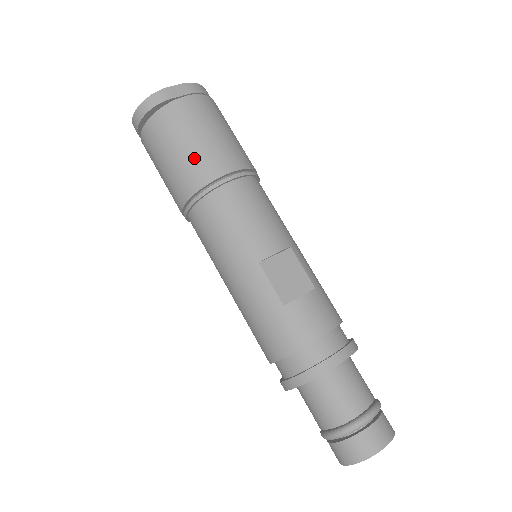
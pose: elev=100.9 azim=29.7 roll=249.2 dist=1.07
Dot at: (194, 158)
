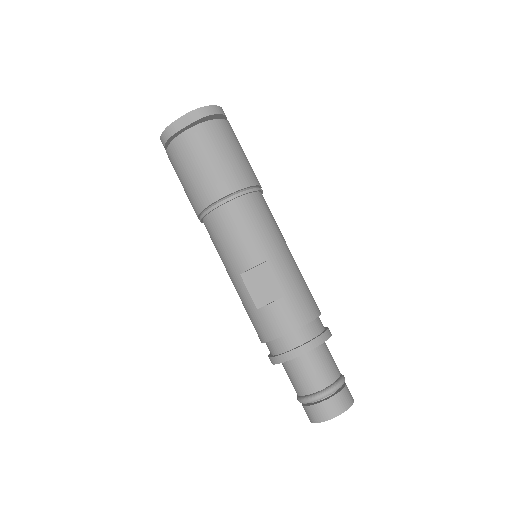
Dot at: (193, 188)
